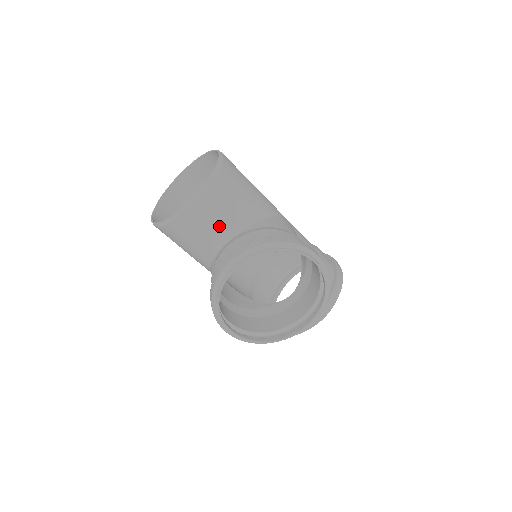
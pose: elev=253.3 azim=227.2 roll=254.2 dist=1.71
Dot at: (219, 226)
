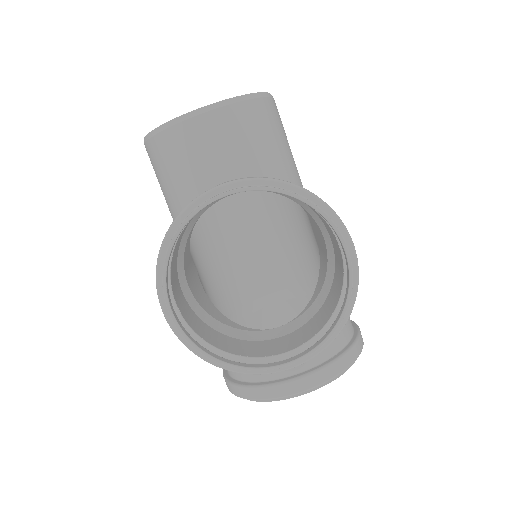
Dot at: (228, 162)
